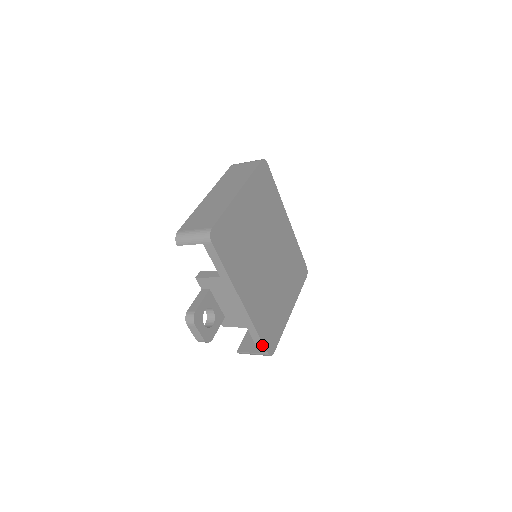
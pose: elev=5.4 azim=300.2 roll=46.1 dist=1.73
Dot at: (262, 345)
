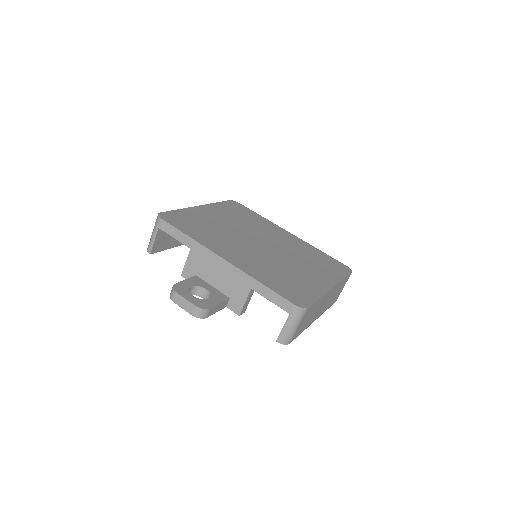
Dot at: (279, 298)
